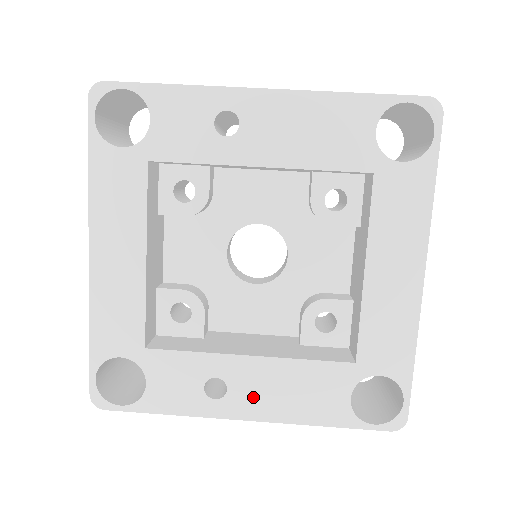
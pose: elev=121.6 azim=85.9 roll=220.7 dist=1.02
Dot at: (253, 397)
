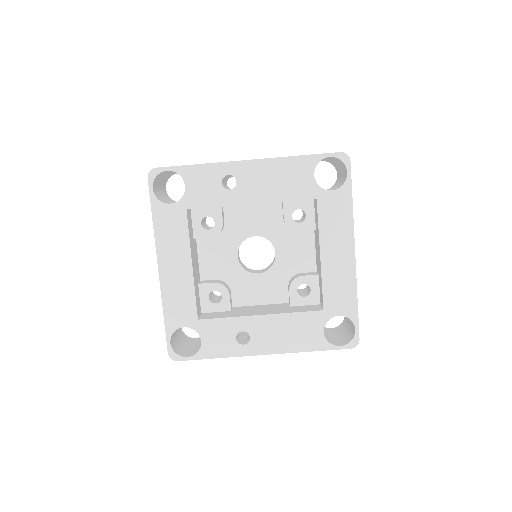
Dot at: (266, 340)
